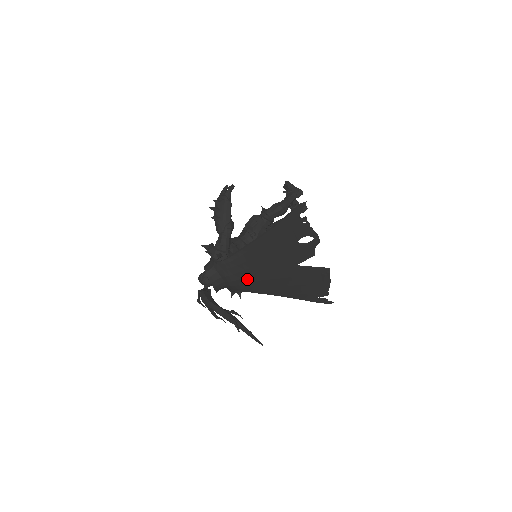
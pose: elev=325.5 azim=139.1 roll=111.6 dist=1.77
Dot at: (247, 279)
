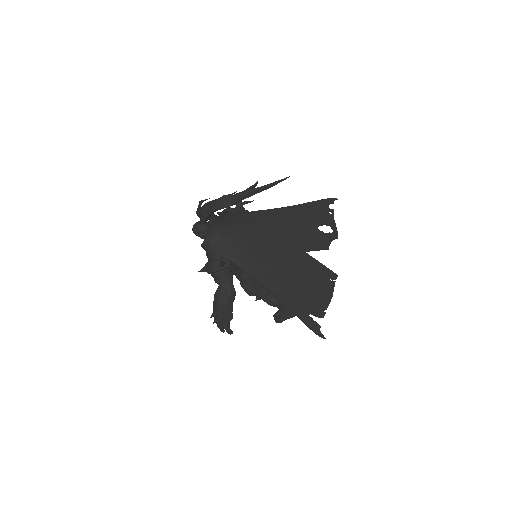
Dot at: (249, 240)
